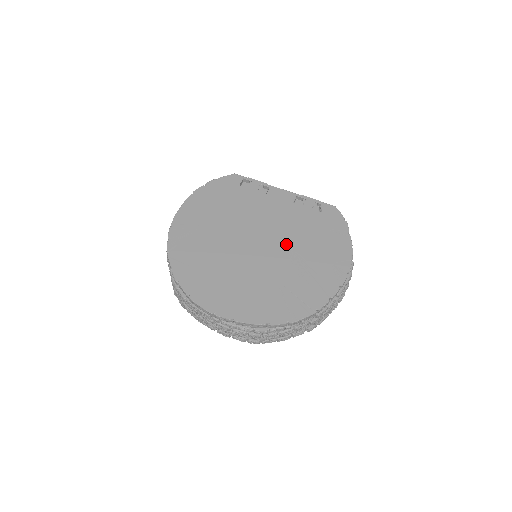
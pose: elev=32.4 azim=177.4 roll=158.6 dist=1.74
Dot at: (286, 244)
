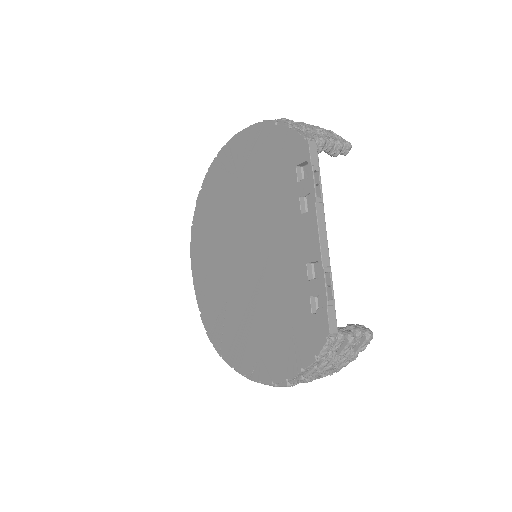
Dot at: (257, 288)
